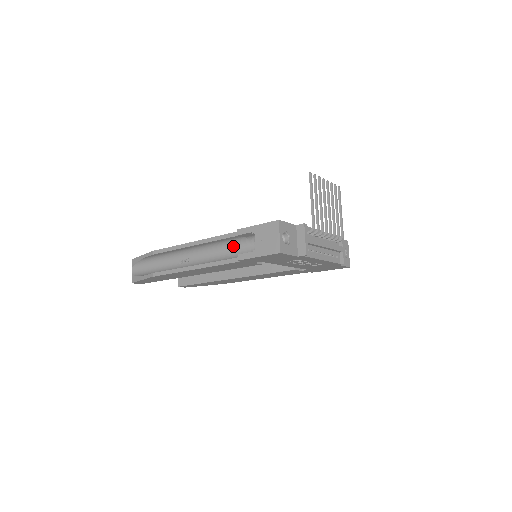
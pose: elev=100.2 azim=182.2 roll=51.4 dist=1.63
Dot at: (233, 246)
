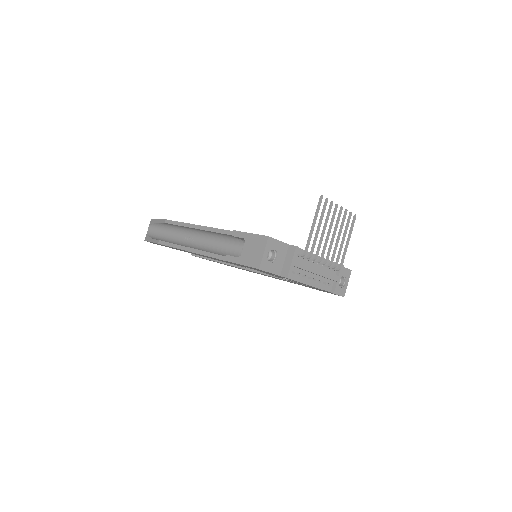
Dot at: (230, 242)
